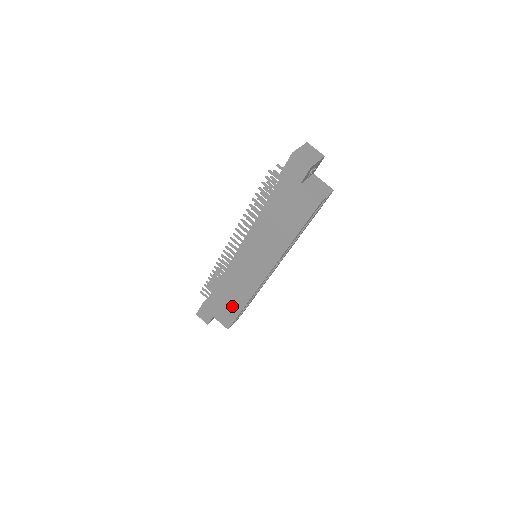
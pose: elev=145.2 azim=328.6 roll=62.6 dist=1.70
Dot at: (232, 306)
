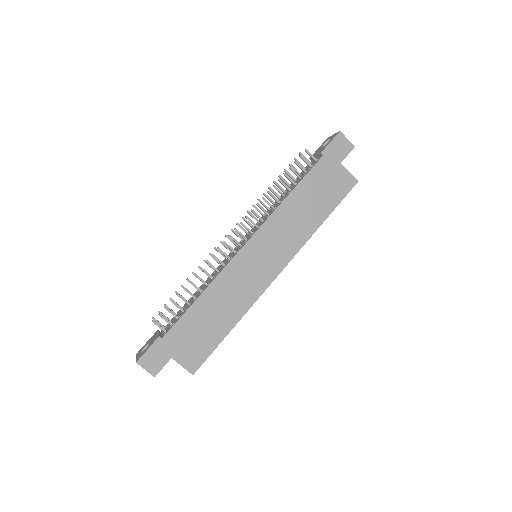
Dot at: (214, 330)
